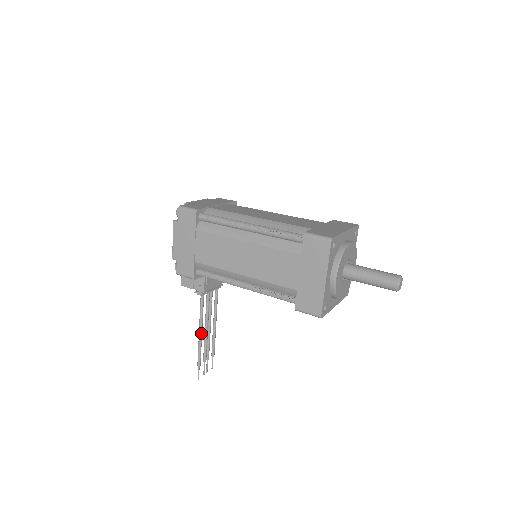
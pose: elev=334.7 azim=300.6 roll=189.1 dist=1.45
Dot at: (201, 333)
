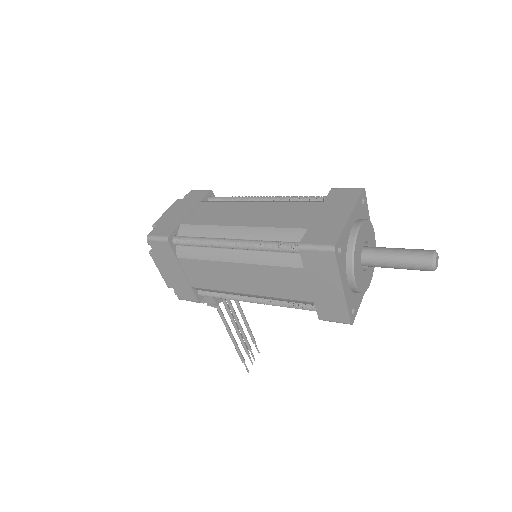
Dot at: (232, 336)
